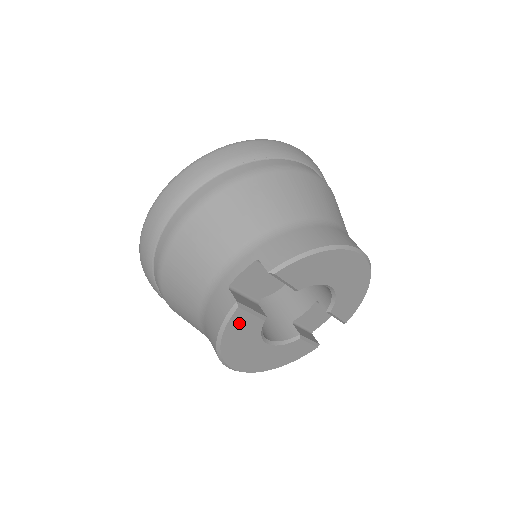
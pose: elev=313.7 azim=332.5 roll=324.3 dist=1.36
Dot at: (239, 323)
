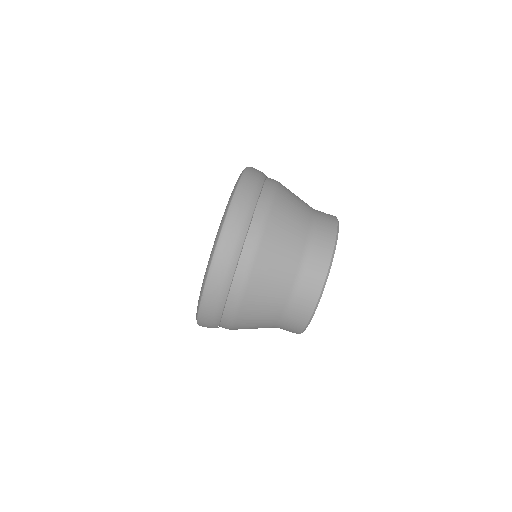
Dot at: occluded
